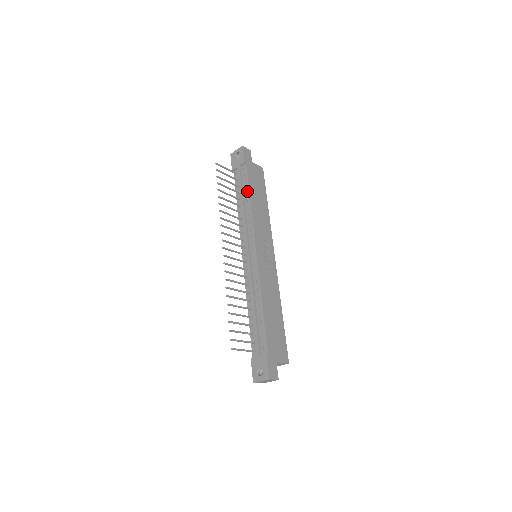
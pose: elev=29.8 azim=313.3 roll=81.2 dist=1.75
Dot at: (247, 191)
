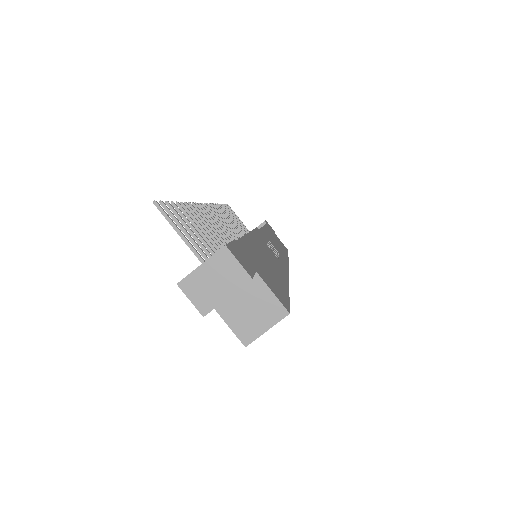
Dot at: occluded
